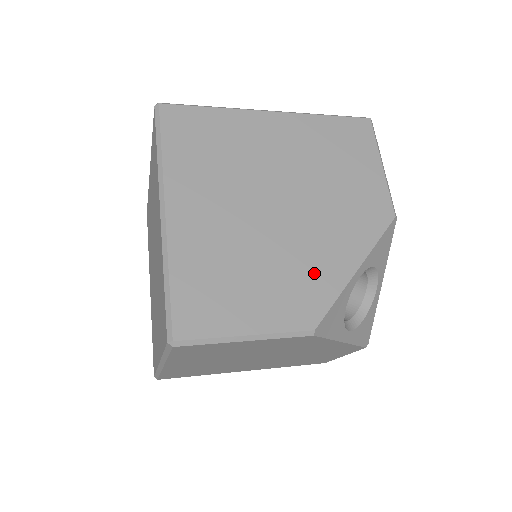
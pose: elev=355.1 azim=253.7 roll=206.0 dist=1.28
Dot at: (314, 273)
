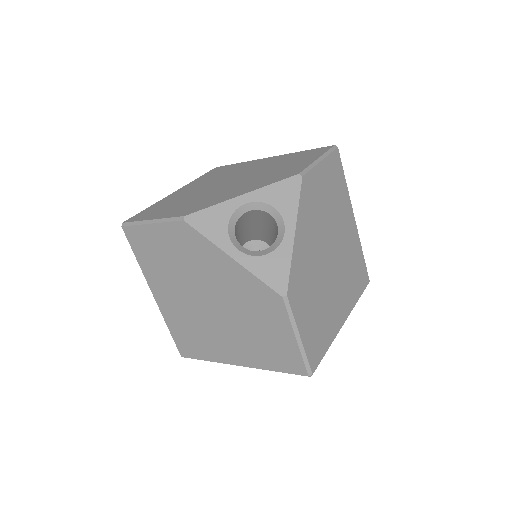
Dot at: (214, 199)
